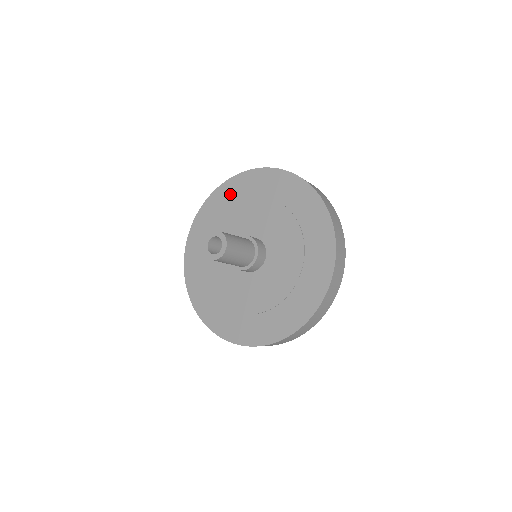
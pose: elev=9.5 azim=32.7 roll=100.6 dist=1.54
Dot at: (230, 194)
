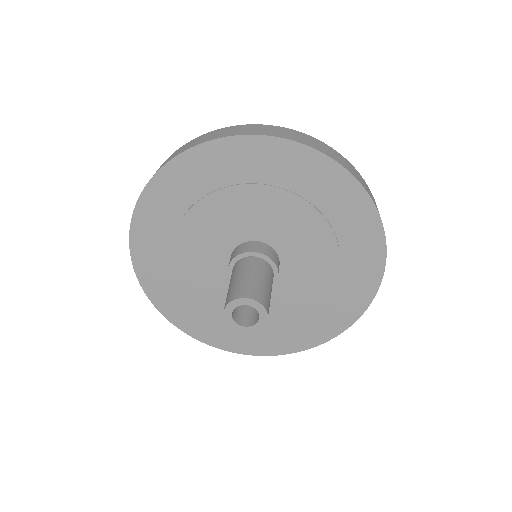
Dot at: (169, 199)
